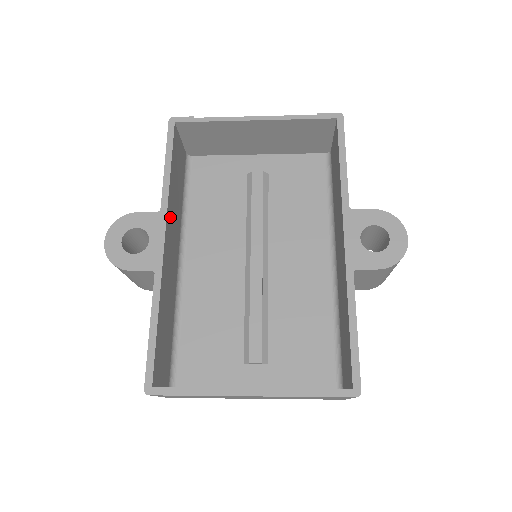
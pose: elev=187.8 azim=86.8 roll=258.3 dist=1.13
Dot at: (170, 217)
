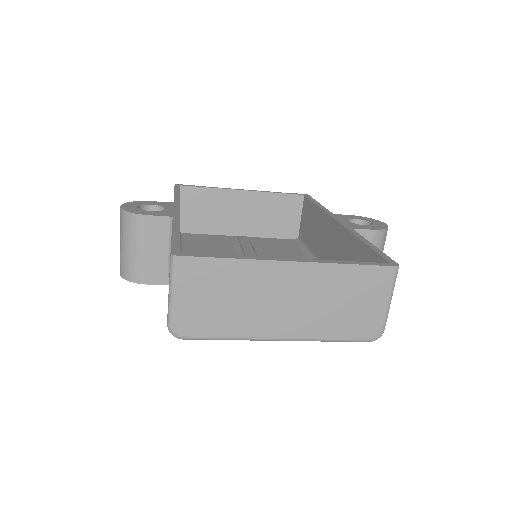
Dot at: occluded
